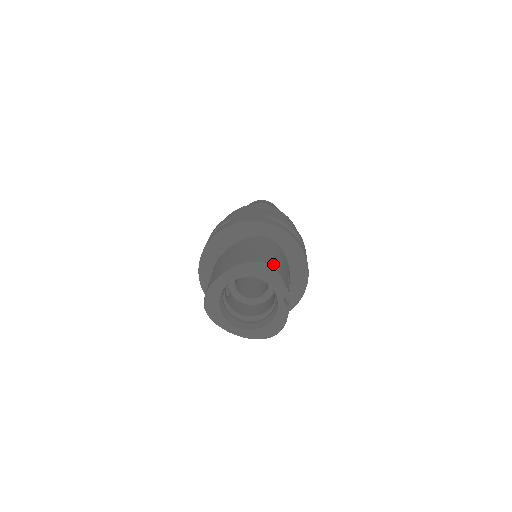
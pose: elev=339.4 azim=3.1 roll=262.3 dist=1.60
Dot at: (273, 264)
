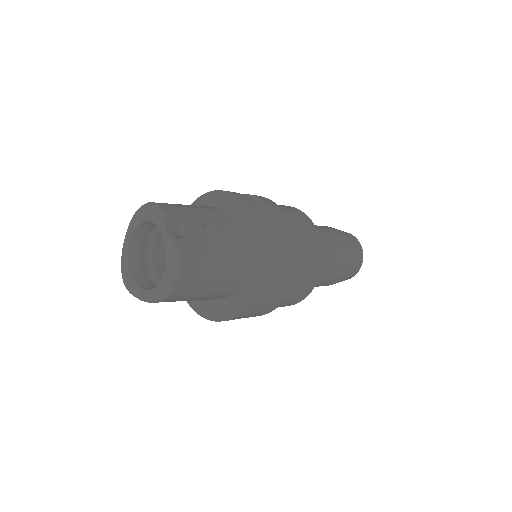
Dot at: (161, 203)
